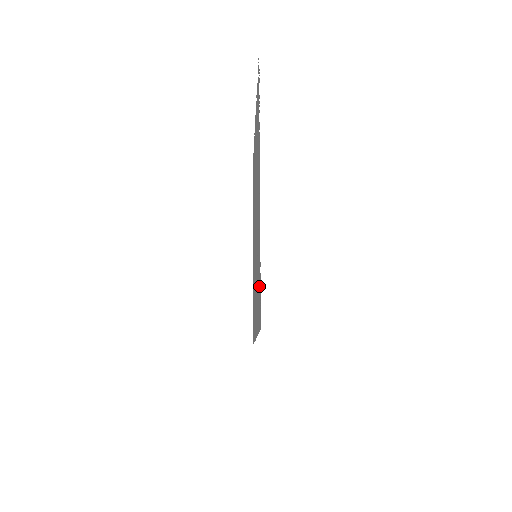
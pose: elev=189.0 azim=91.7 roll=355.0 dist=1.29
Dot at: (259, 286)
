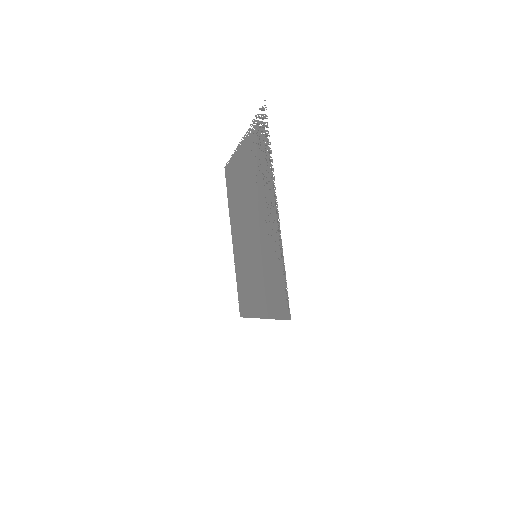
Dot at: (281, 288)
